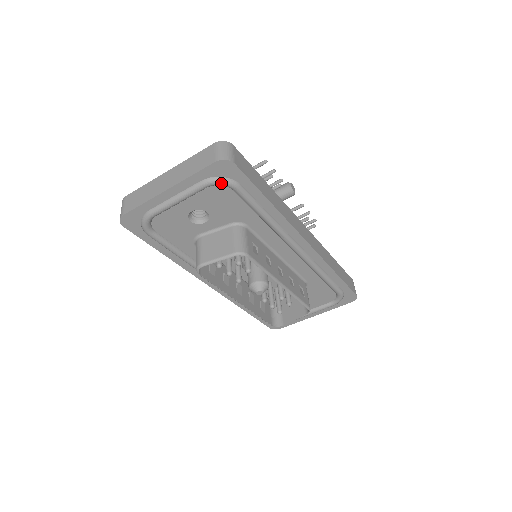
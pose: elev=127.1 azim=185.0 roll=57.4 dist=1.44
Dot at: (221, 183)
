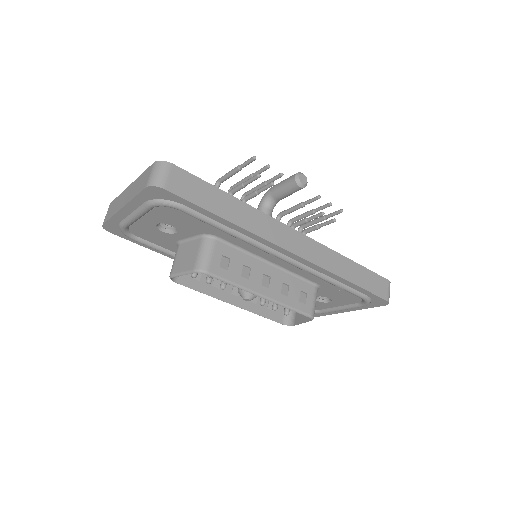
Dot at: (162, 205)
